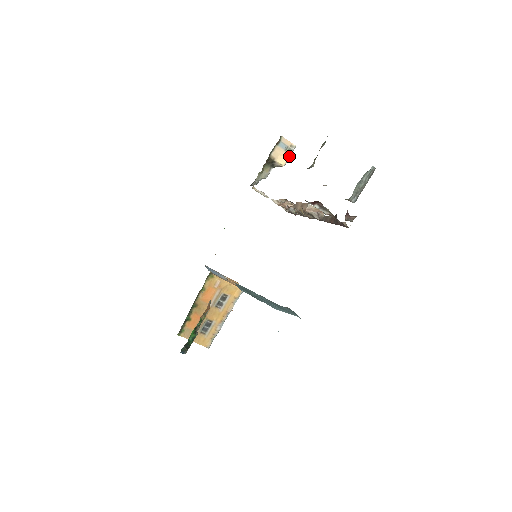
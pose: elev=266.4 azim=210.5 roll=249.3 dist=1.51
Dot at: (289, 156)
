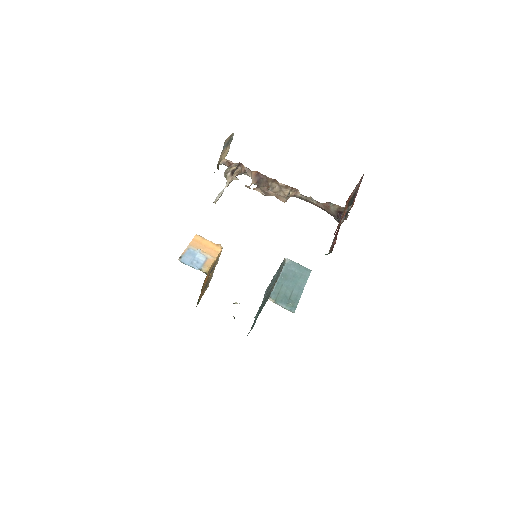
Dot at: occluded
